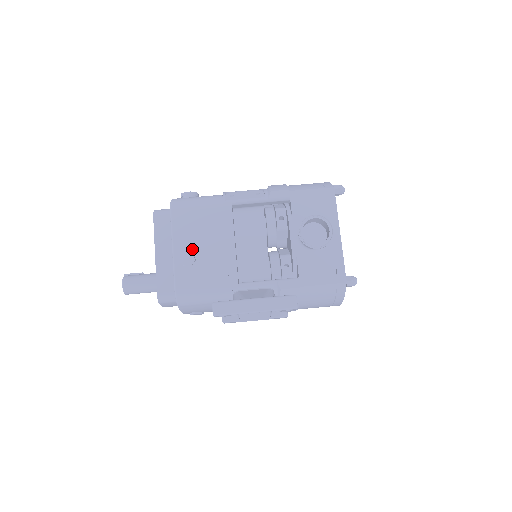
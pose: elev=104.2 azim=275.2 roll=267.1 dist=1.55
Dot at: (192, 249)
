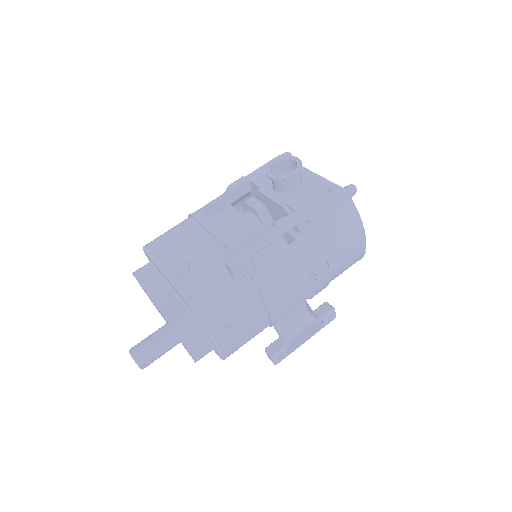
Dot at: (182, 259)
